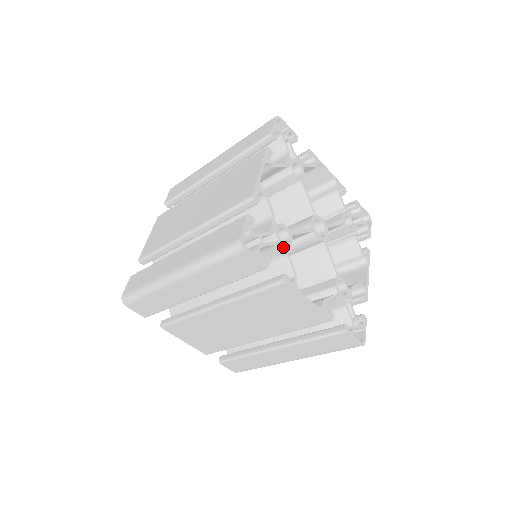
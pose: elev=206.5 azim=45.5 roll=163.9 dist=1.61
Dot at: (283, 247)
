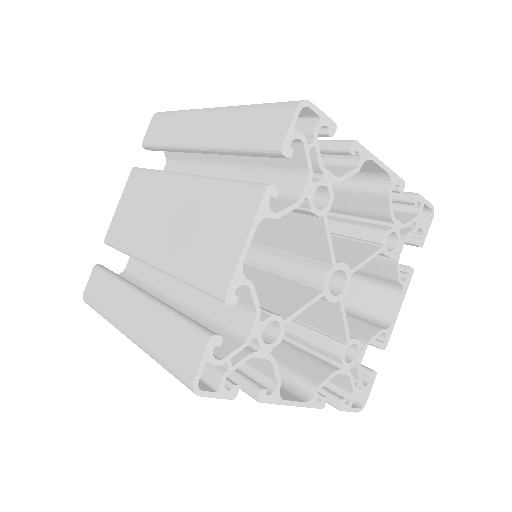
Dot at: (266, 352)
